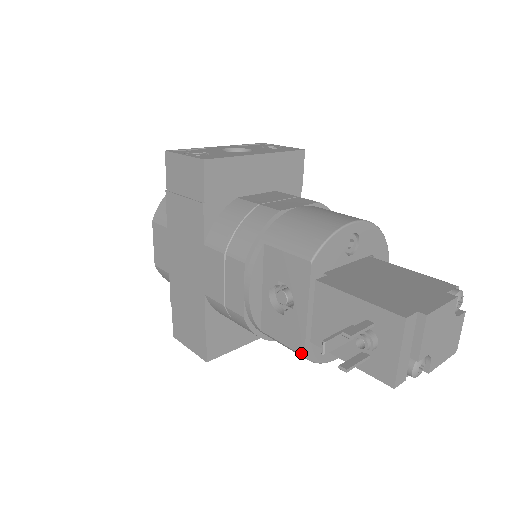
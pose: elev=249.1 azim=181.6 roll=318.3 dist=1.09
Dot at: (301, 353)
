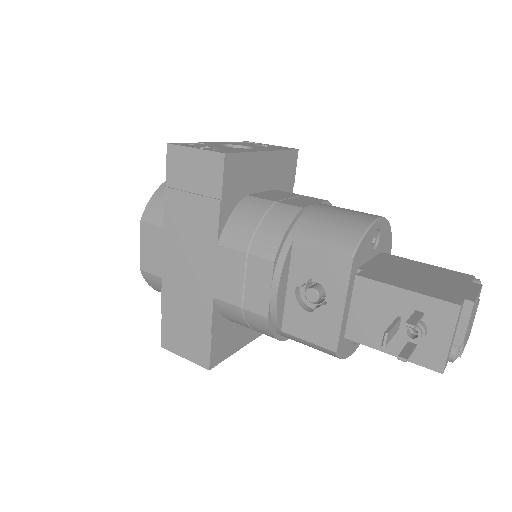
Dot at: (333, 350)
